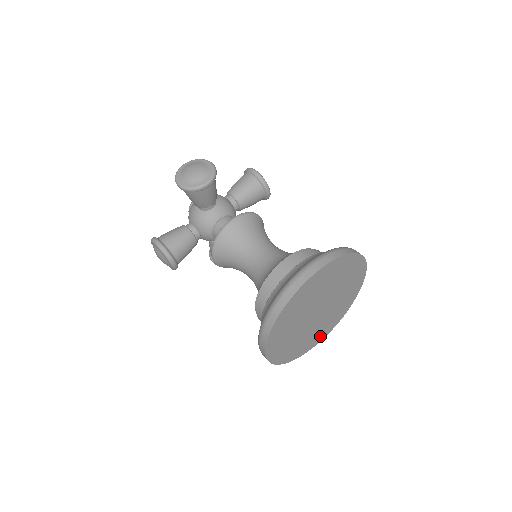
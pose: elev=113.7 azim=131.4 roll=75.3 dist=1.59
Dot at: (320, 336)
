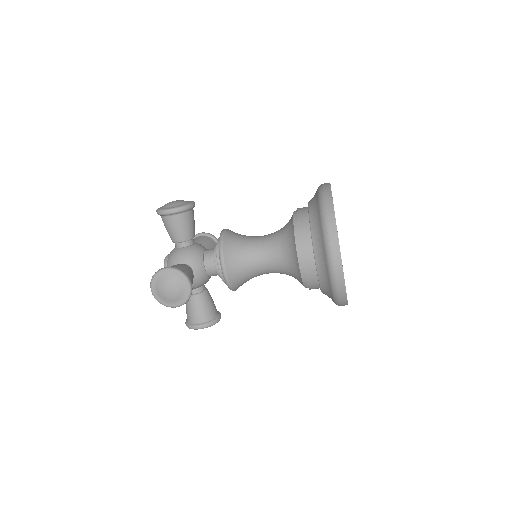
Dot at: occluded
